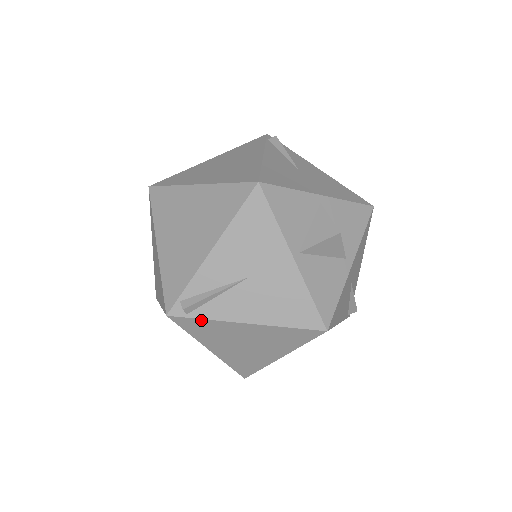
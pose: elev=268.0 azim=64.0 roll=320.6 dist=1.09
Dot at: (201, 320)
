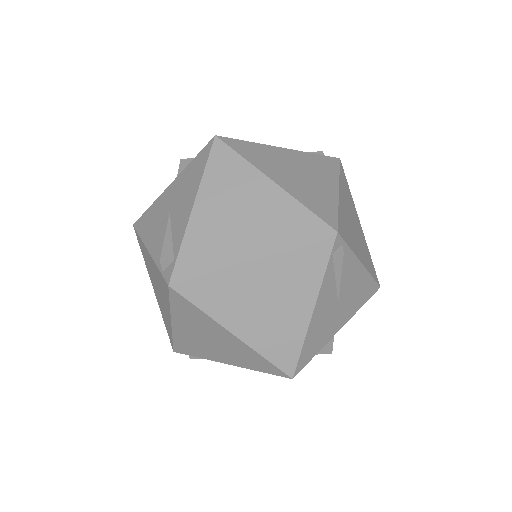
Dot at: occluded
